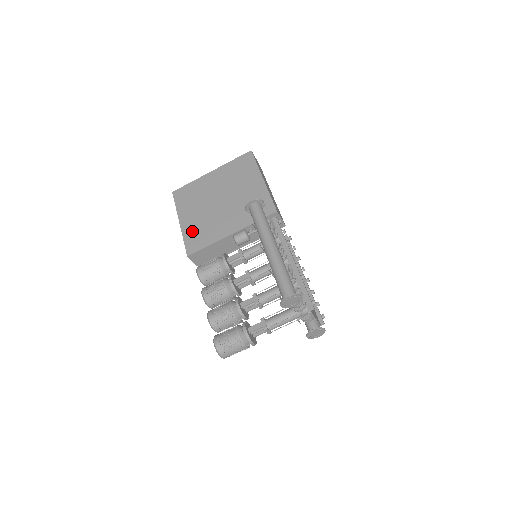
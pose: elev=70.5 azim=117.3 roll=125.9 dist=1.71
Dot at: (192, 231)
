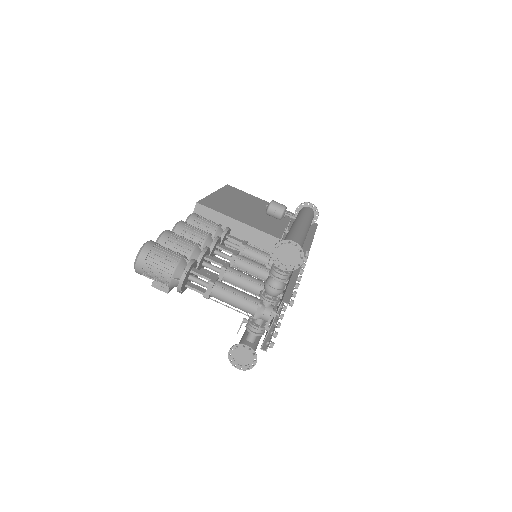
Dot at: (219, 201)
